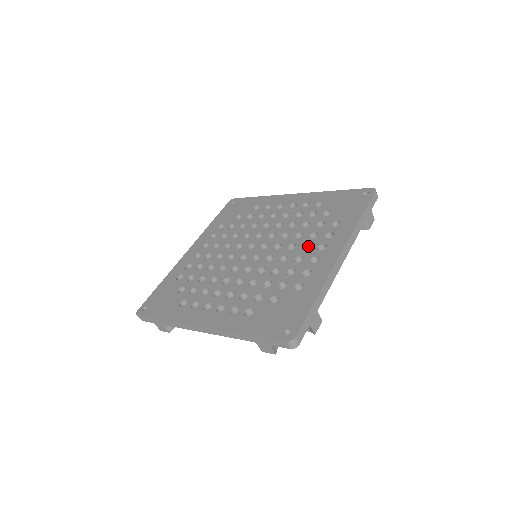
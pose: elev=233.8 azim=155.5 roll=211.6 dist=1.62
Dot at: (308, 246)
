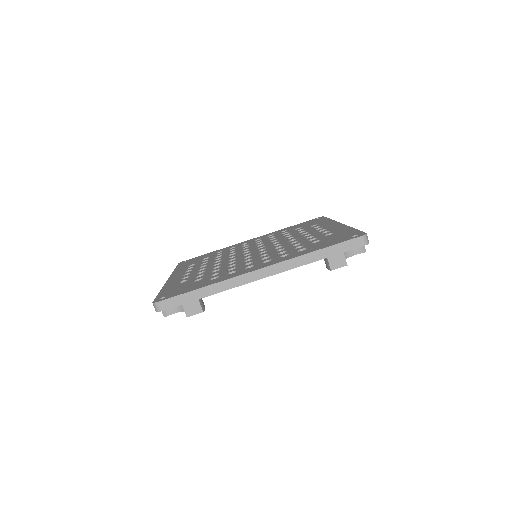
Dot at: occluded
